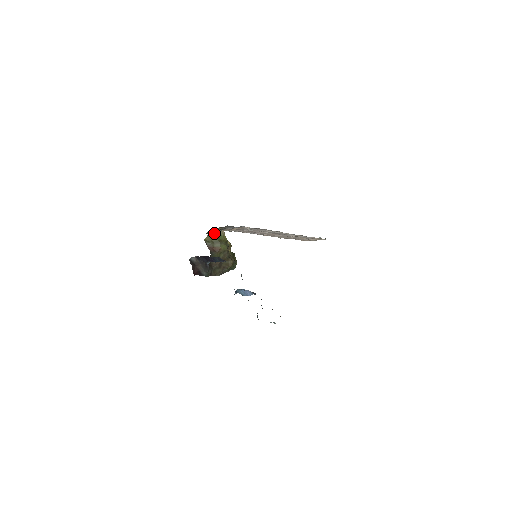
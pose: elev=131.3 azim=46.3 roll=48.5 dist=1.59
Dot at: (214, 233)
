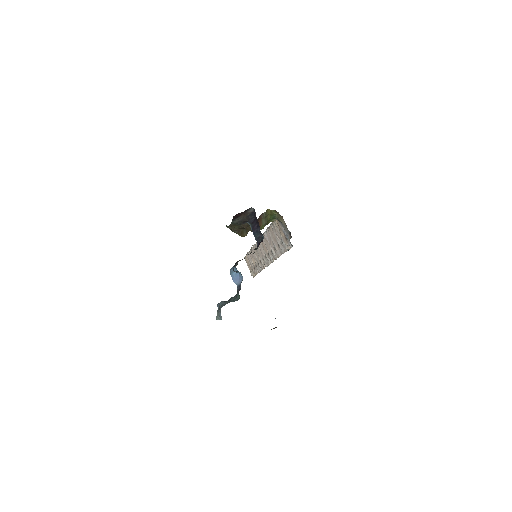
Dot at: (275, 215)
